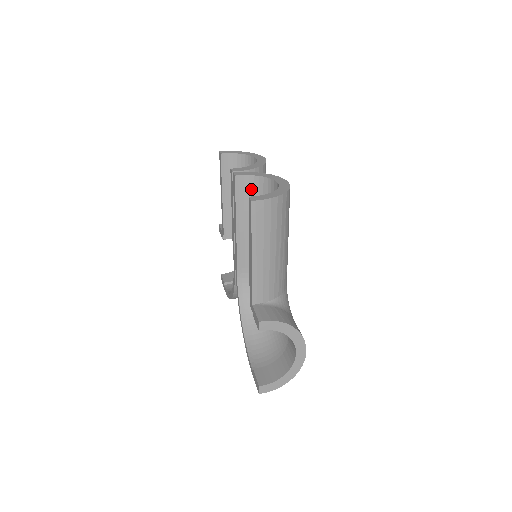
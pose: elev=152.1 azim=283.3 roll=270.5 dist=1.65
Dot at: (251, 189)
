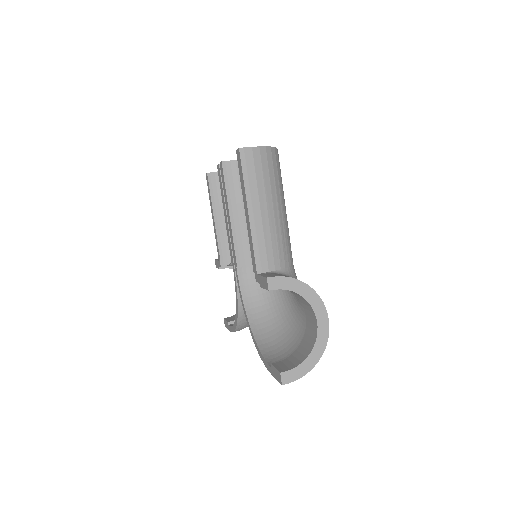
Dot at: occluded
